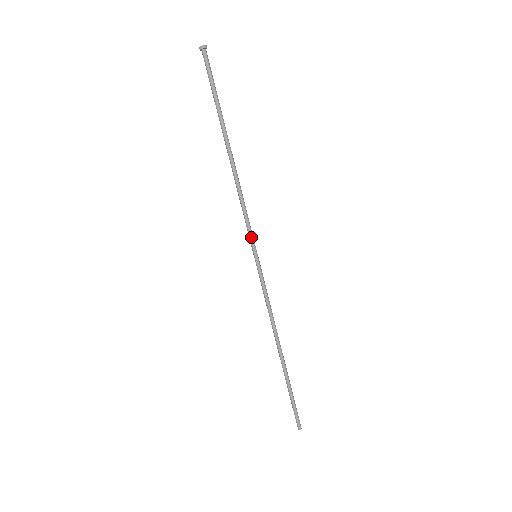
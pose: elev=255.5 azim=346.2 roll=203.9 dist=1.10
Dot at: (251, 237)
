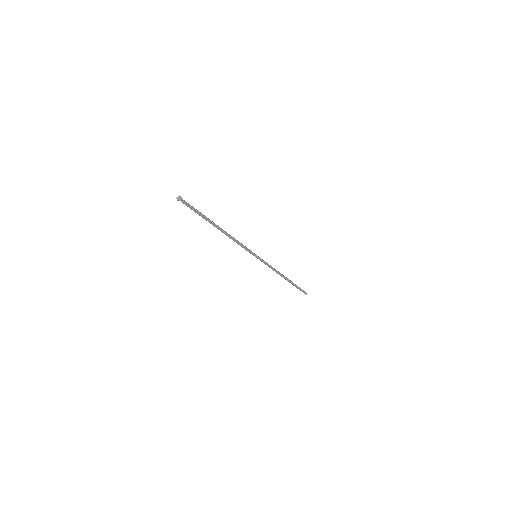
Dot at: (250, 252)
